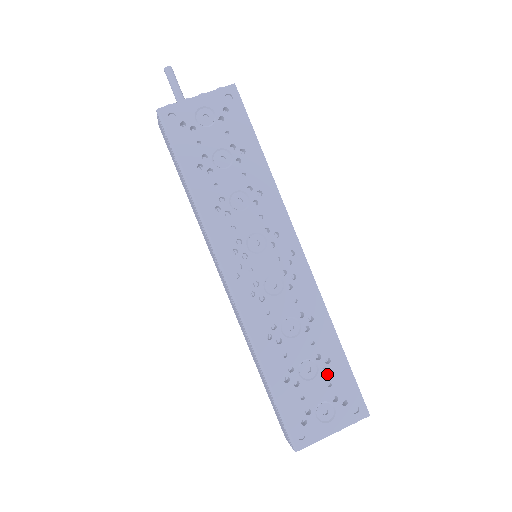
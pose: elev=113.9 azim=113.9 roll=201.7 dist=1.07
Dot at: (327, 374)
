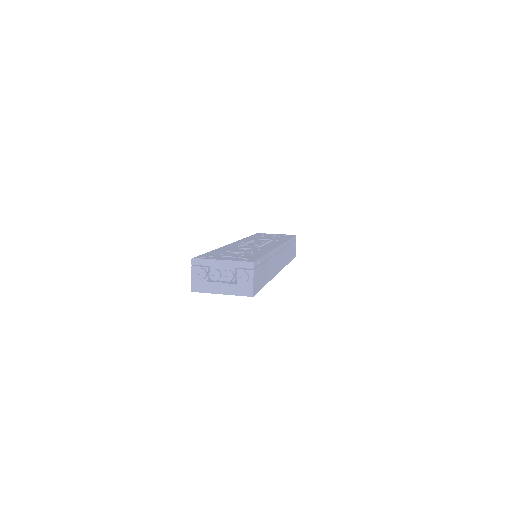
Dot at: (246, 255)
